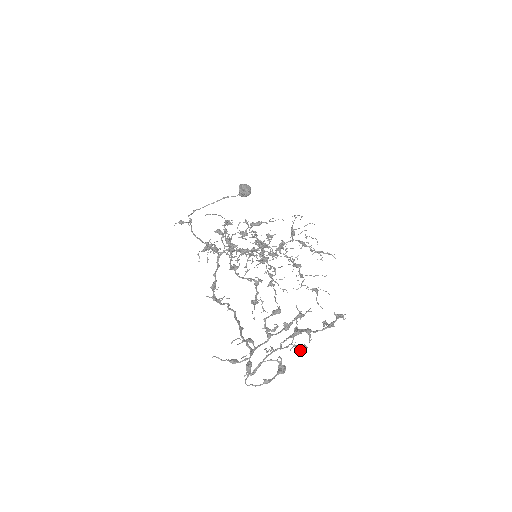
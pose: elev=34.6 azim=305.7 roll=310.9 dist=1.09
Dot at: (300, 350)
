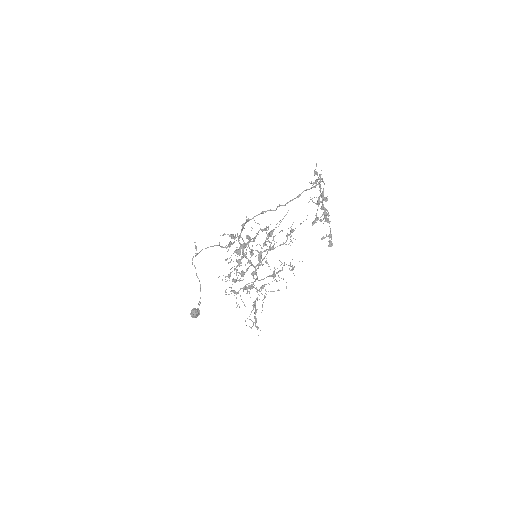
Dot at: occluded
